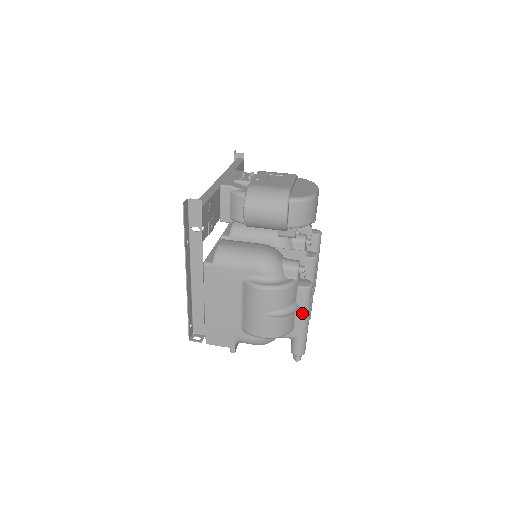
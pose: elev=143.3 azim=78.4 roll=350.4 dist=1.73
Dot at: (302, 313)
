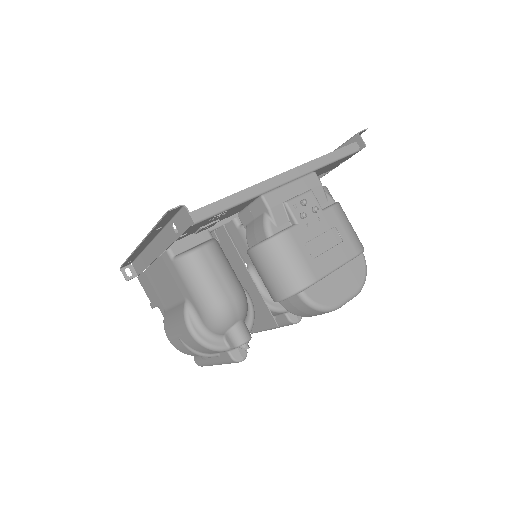
Dot at: (217, 360)
